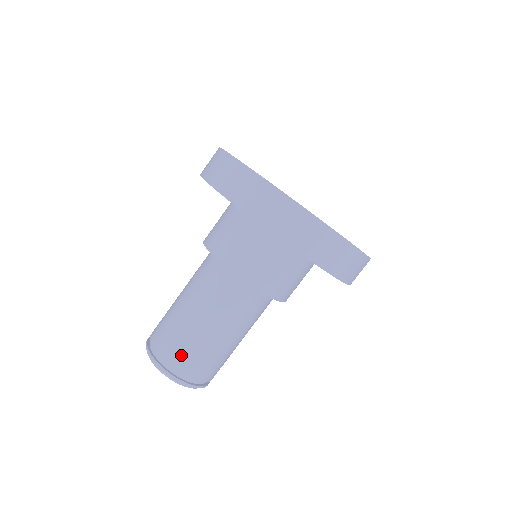
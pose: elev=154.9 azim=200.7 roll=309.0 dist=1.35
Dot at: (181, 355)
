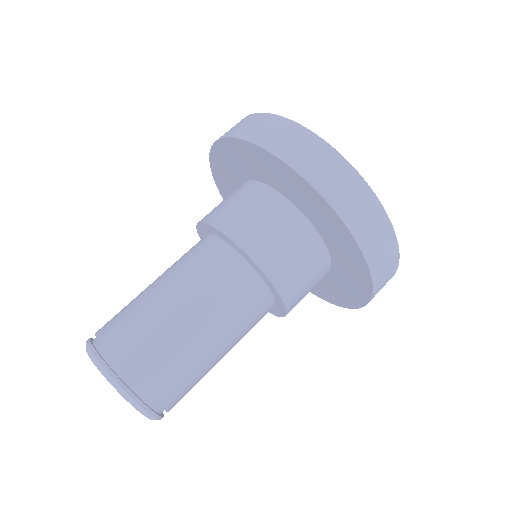
Dot at: (121, 328)
